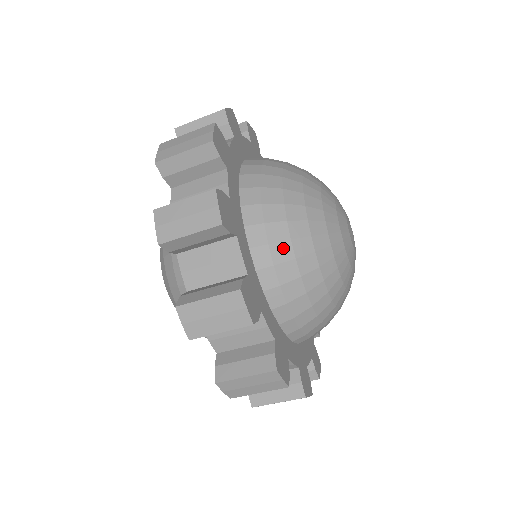
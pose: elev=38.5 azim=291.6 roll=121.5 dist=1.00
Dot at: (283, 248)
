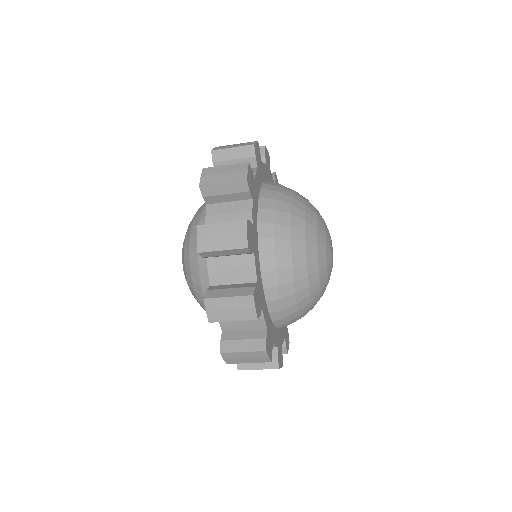
Dot at: (289, 299)
